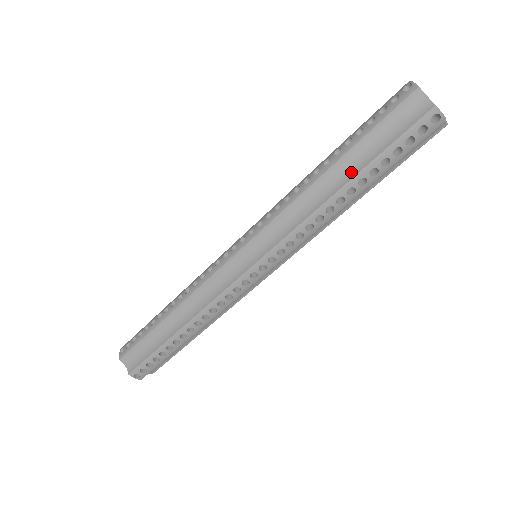
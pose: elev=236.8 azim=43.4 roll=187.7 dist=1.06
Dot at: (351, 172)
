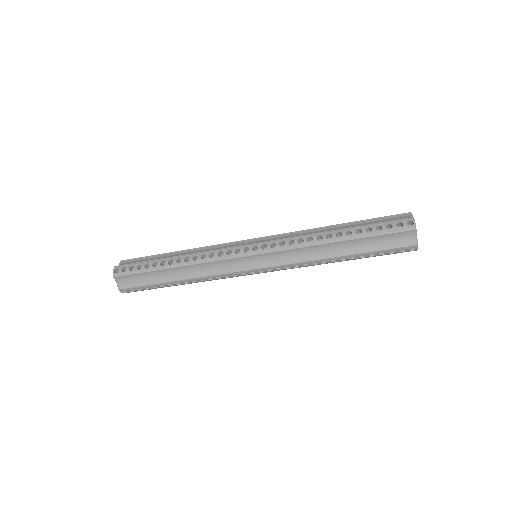
Dot at: (350, 251)
